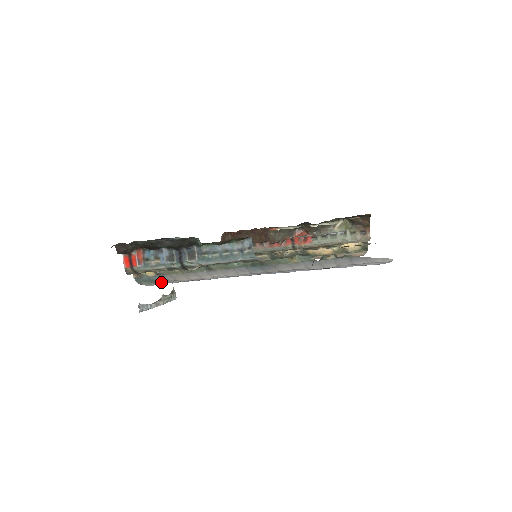
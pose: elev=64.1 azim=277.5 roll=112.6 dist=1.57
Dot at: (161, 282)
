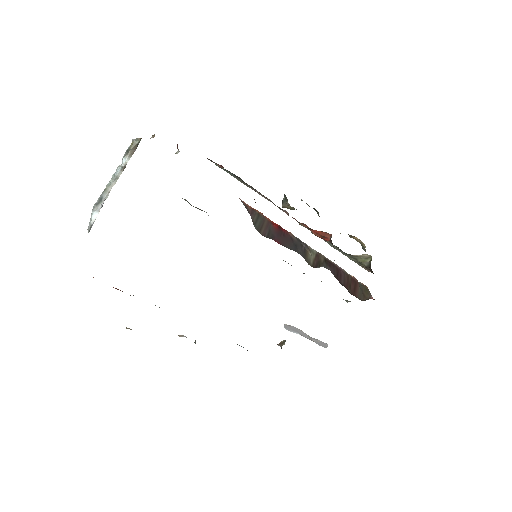
Dot at: occluded
